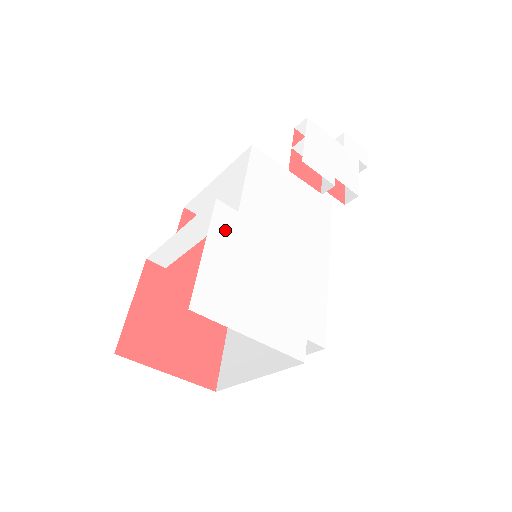
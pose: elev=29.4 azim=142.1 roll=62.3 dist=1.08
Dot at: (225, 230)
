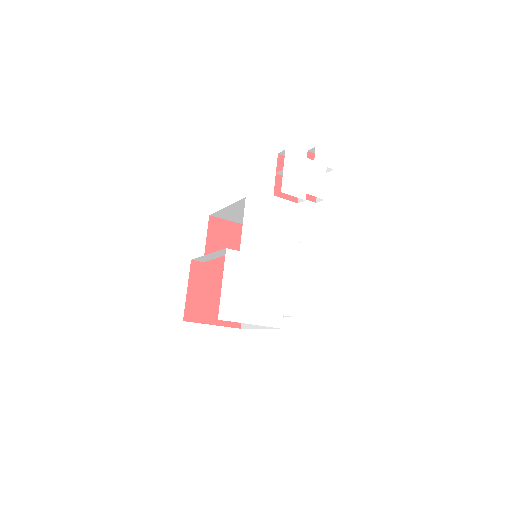
Dot at: (233, 267)
